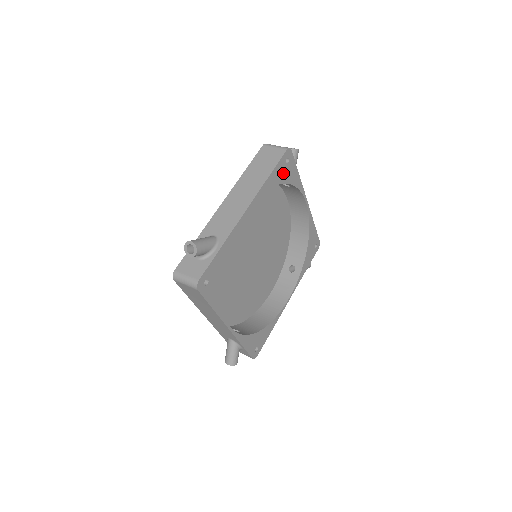
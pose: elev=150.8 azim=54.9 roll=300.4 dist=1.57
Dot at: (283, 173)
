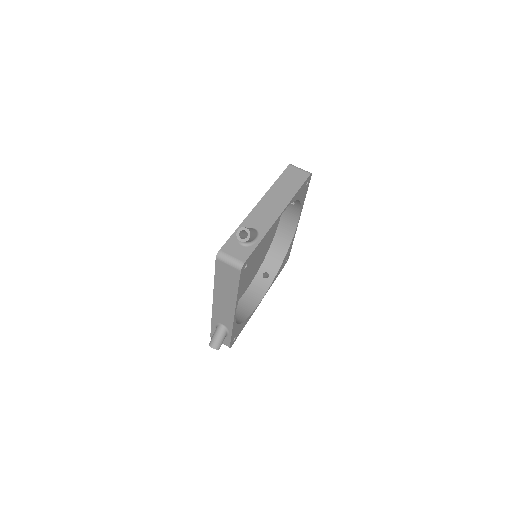
Dot at: (247, 269)
